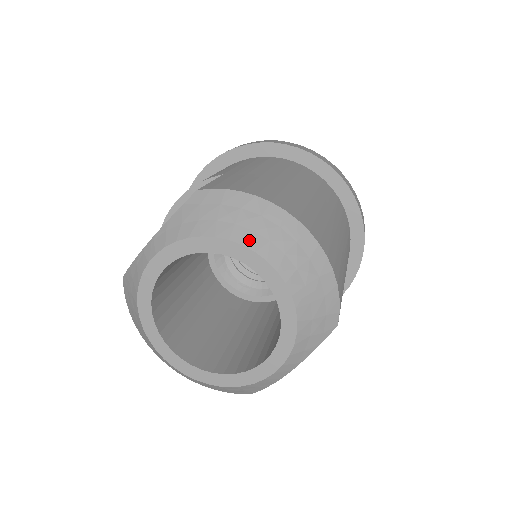
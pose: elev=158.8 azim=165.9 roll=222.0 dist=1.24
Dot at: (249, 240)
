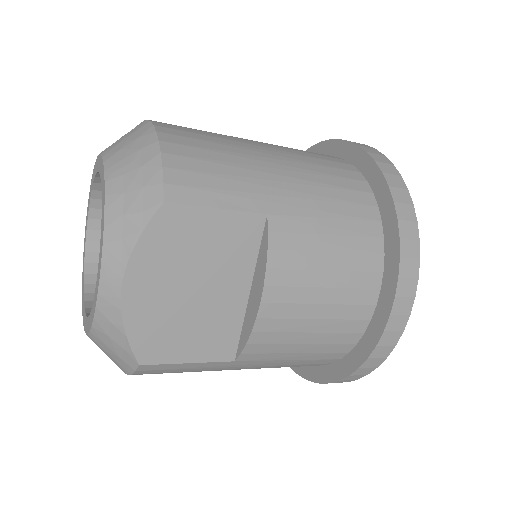
Dot at: occluded
